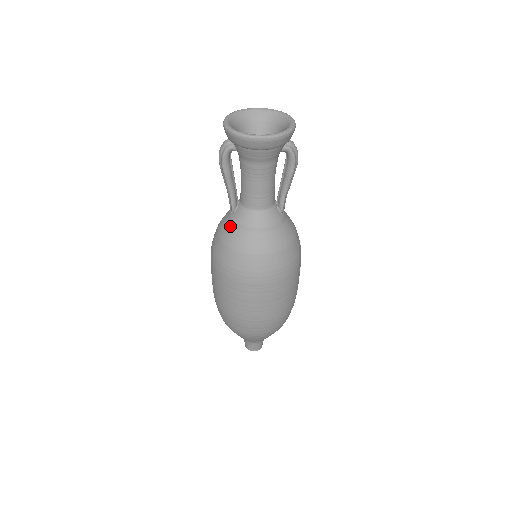
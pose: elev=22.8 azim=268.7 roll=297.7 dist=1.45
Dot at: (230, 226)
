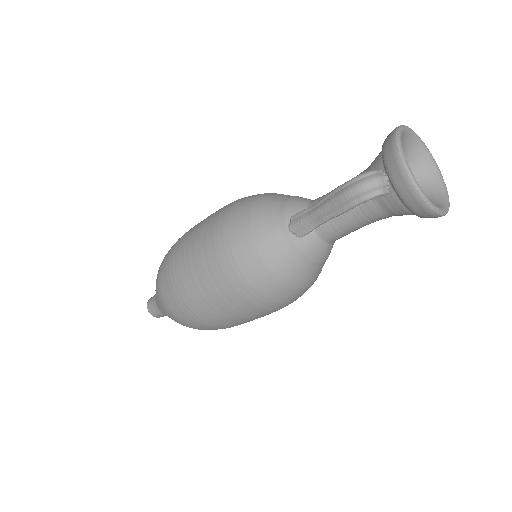
Dot at: (290, 254)
